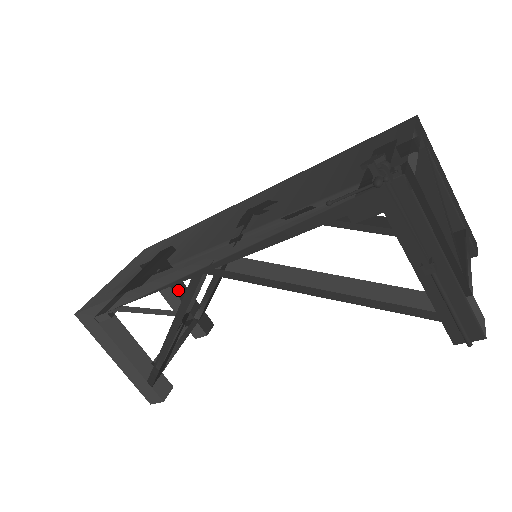
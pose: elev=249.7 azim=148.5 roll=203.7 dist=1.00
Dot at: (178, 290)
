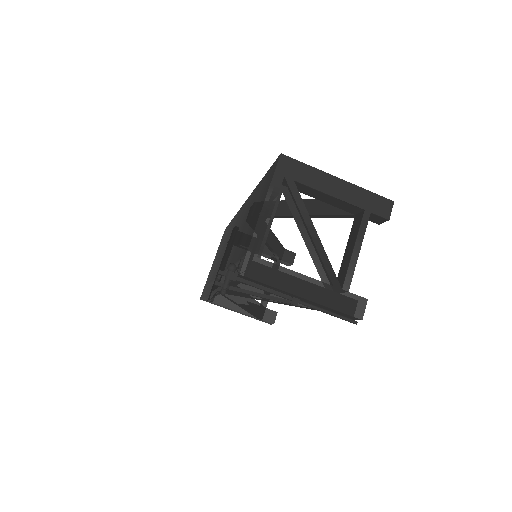
Dot at: occluded
